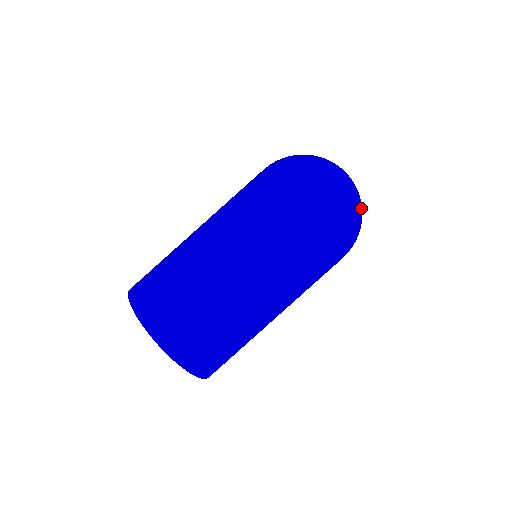
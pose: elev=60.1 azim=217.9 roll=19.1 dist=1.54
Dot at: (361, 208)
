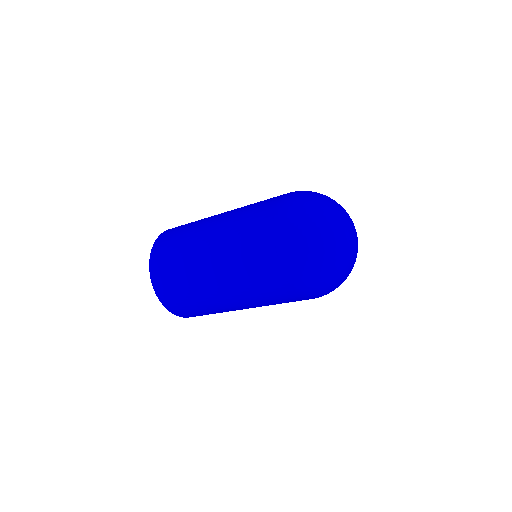
Dot at: (348, 274)
